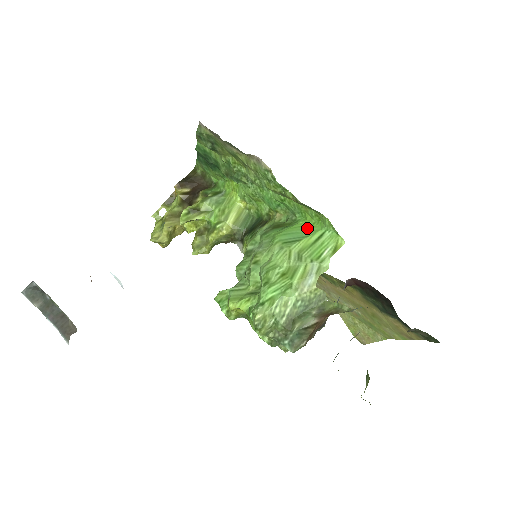
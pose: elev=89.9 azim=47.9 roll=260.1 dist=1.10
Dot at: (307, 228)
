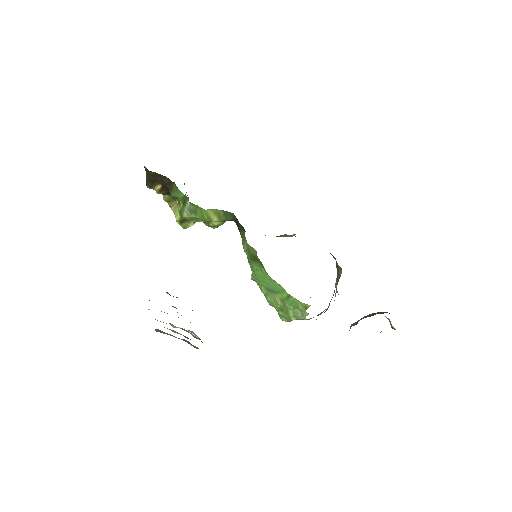
Dot at: (275, 285)
